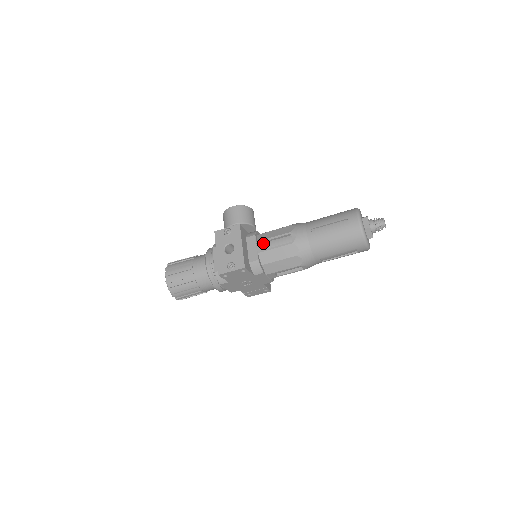
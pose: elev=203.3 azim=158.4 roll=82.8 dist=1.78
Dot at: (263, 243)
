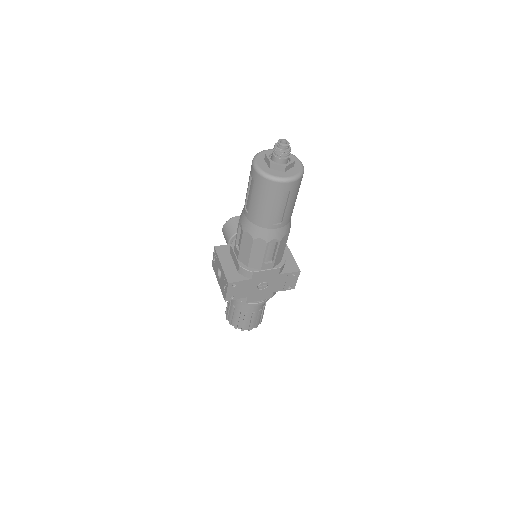
Dot at: (235, 248)
